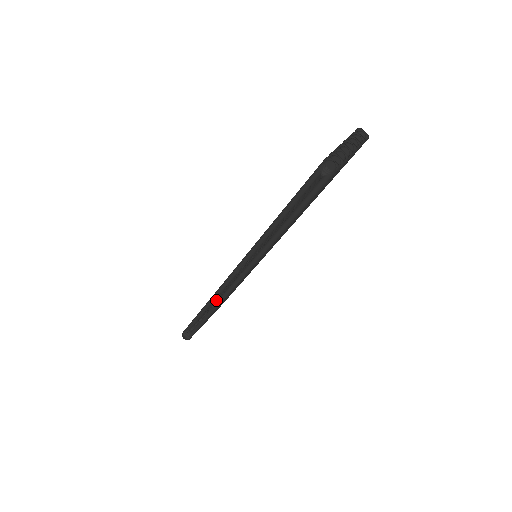
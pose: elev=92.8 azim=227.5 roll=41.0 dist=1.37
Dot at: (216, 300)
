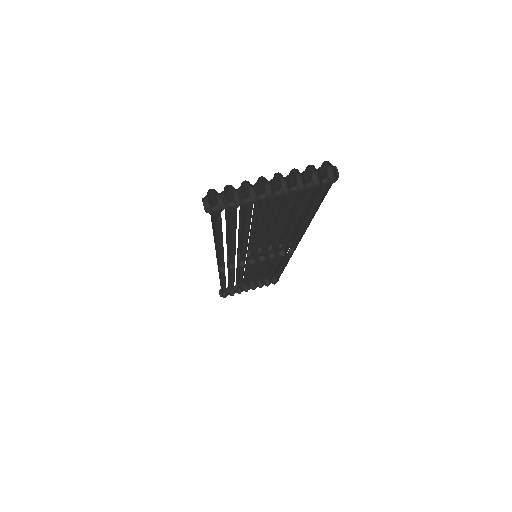
Dot at: occluded
